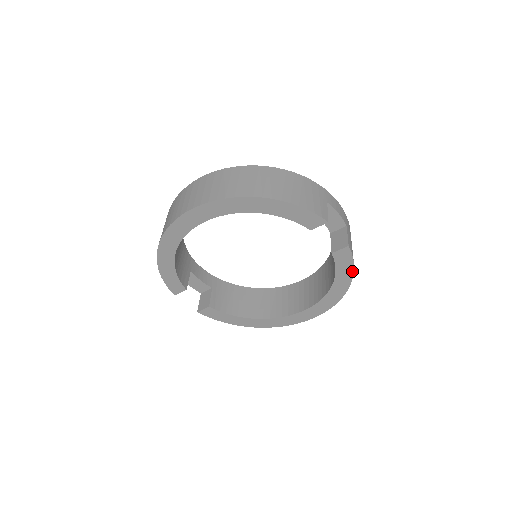
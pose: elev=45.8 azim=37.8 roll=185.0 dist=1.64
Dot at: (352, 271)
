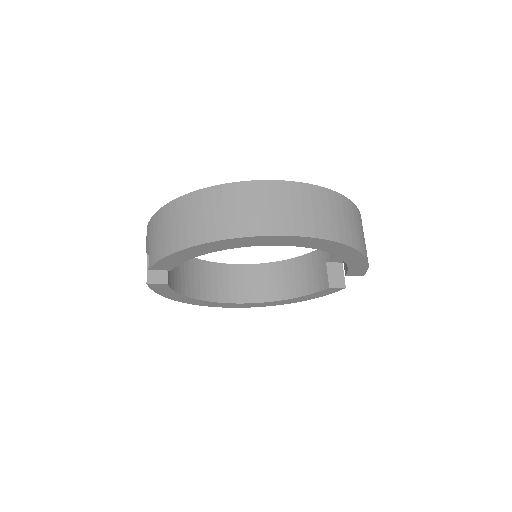
Dot at: occluded
